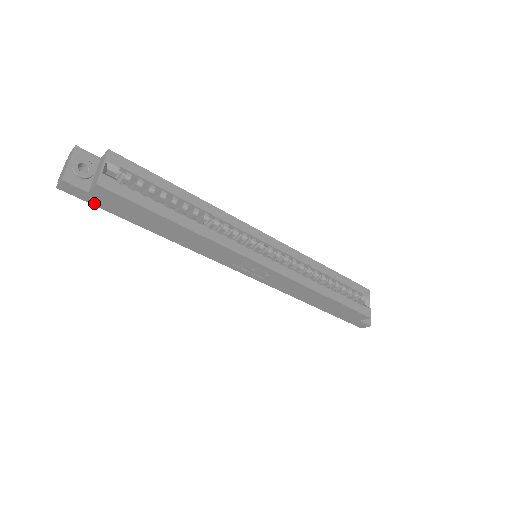
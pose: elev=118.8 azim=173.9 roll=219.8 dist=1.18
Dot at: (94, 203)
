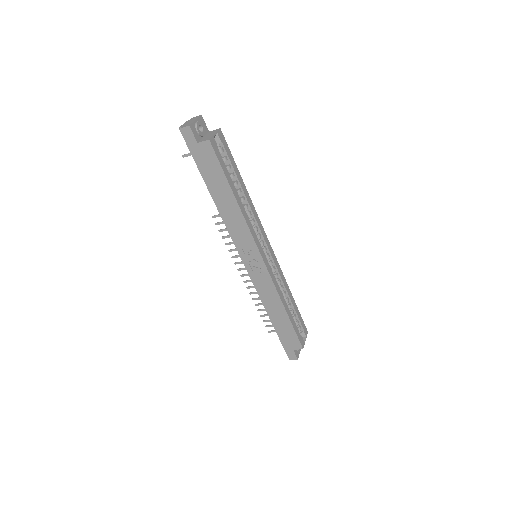
Dot at: (193, 153)
